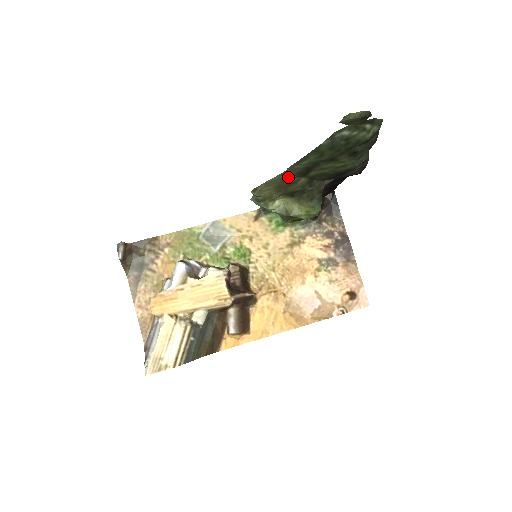
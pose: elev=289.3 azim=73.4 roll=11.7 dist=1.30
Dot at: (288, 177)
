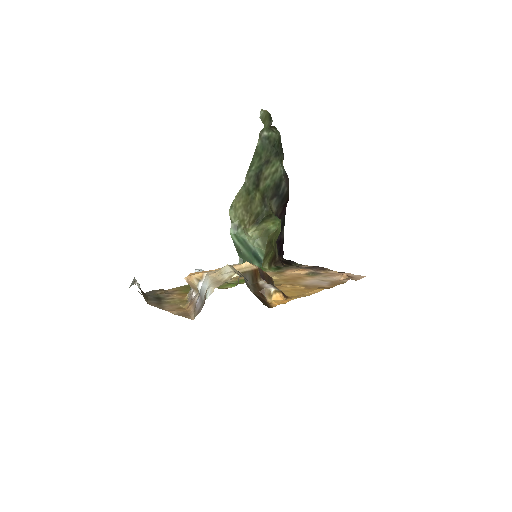
Dot at: (248, 189)
